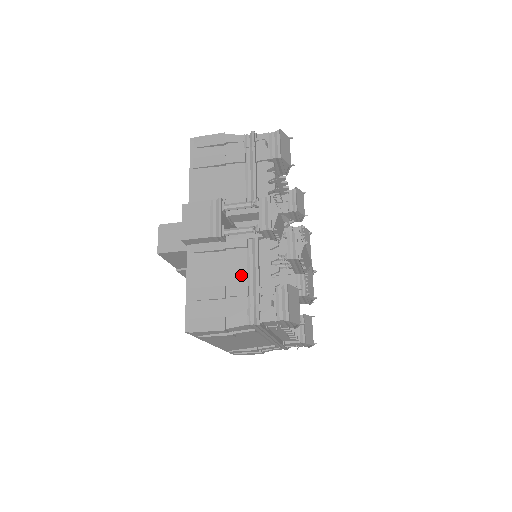
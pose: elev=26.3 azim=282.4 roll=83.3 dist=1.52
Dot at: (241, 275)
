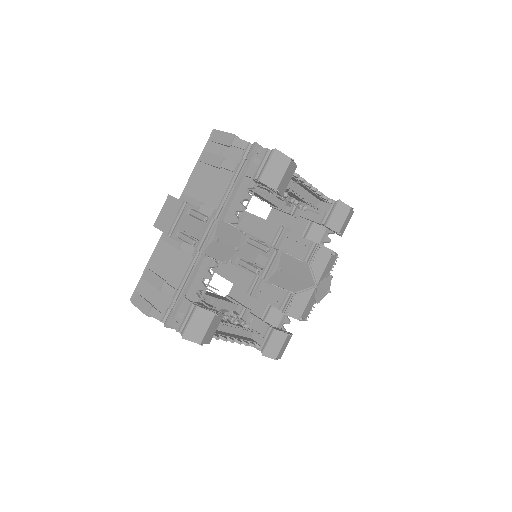
Dot at: (179, 277)
